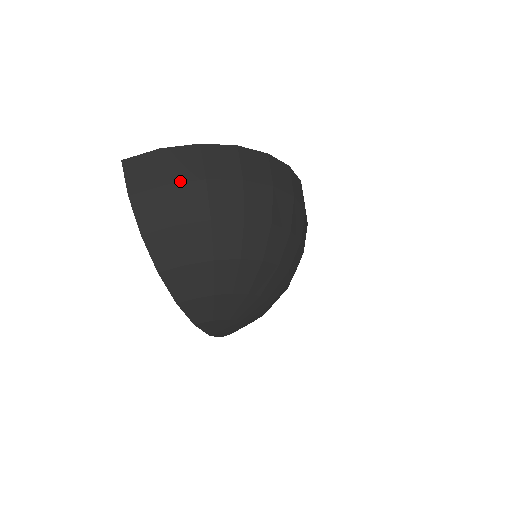
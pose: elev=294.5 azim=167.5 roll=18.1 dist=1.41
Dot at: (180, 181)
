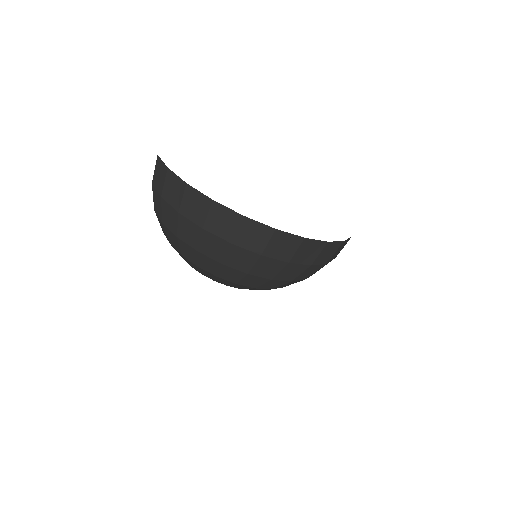
Dot at: (167, 201)
